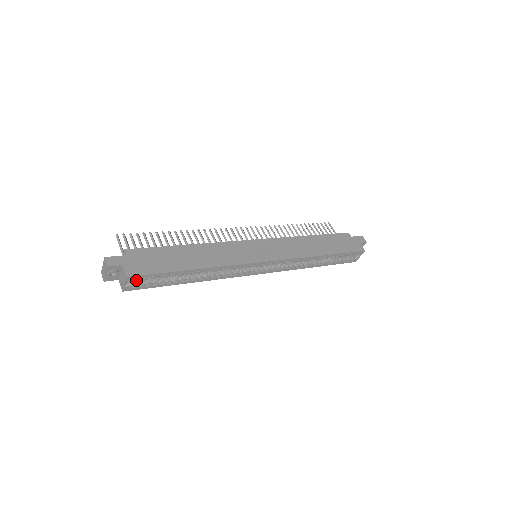
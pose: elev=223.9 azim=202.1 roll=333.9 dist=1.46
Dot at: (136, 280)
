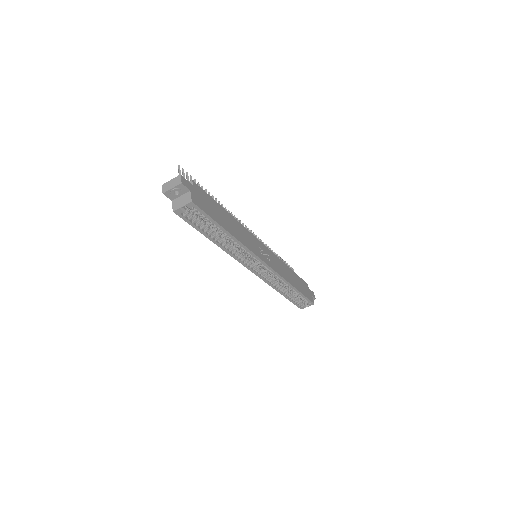
Dot at: (188, 210)
